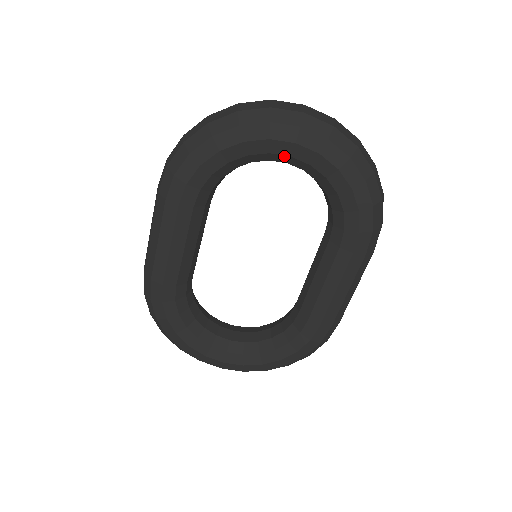
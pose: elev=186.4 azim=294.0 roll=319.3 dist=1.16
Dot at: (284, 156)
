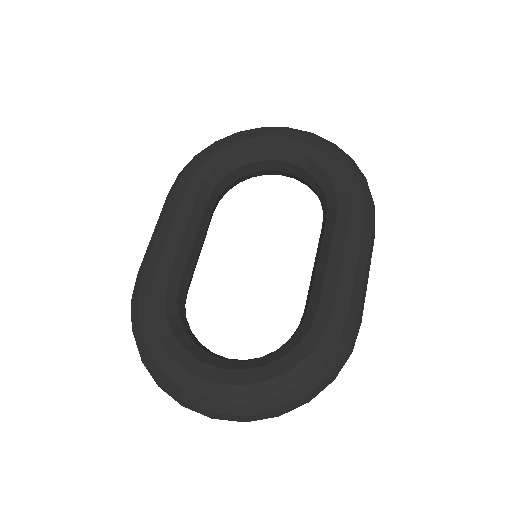
Dot at: (275, 149)
